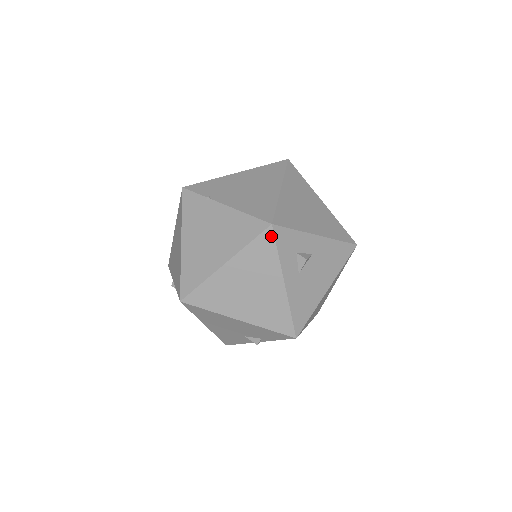
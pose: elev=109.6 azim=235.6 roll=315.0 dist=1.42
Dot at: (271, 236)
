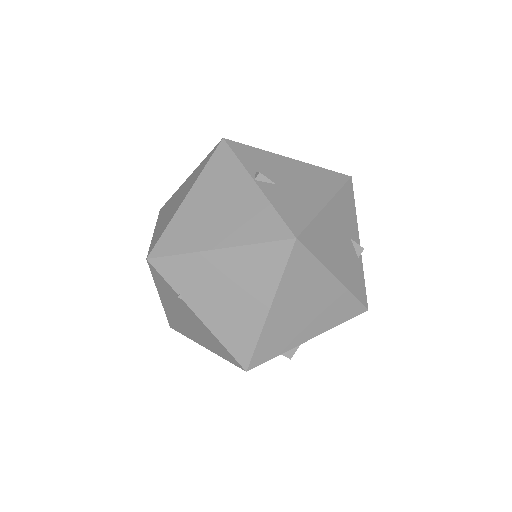
Dot at: occluded
